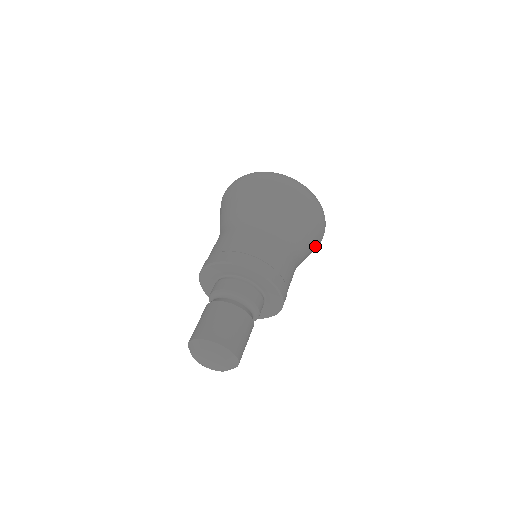
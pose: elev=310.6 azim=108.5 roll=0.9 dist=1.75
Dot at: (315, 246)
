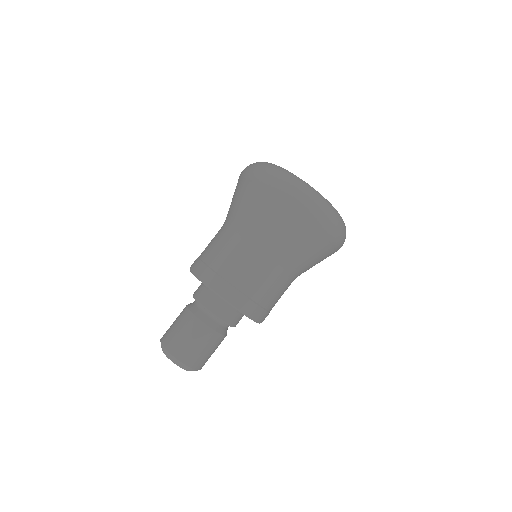
Dot at: occluded
